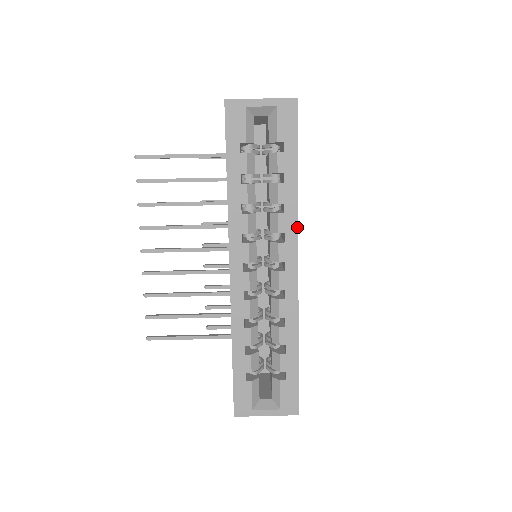
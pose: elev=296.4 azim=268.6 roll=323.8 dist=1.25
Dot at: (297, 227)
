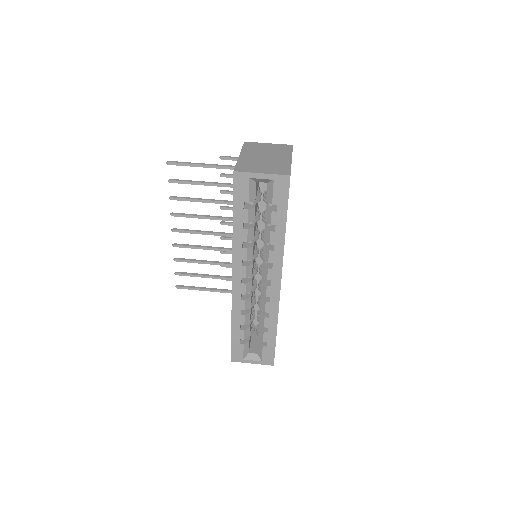
Dot at: (282, 260)
